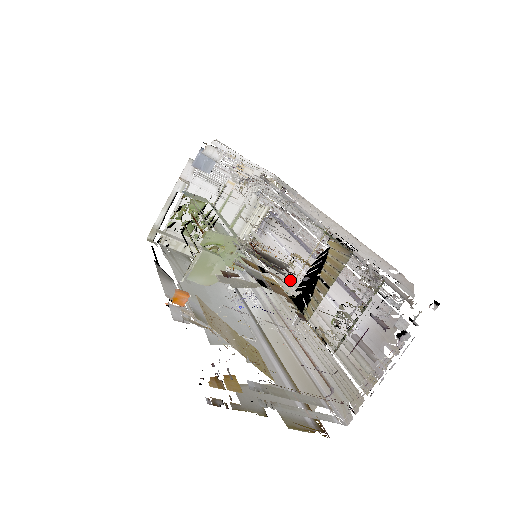
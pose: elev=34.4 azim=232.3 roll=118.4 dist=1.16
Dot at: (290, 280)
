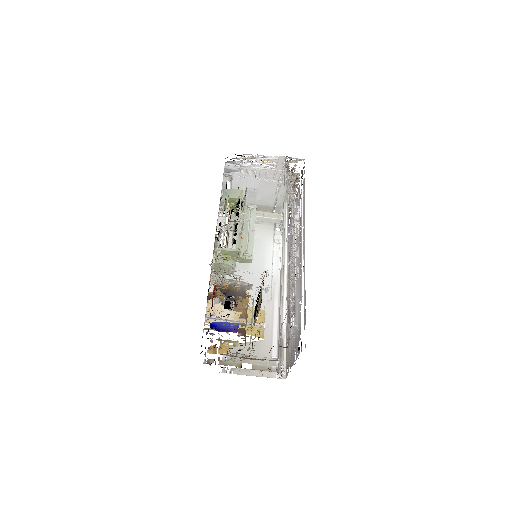
Dot at: (283, 269)
